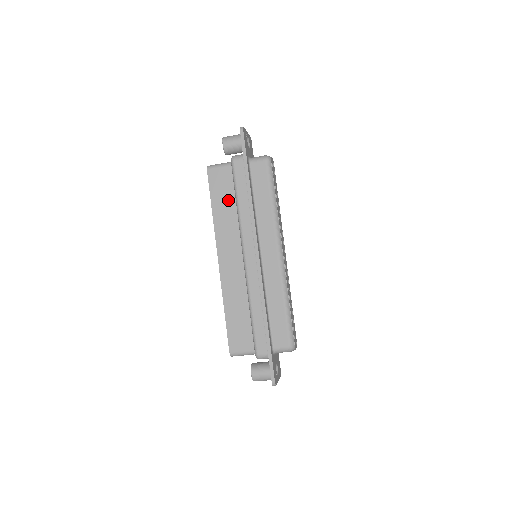
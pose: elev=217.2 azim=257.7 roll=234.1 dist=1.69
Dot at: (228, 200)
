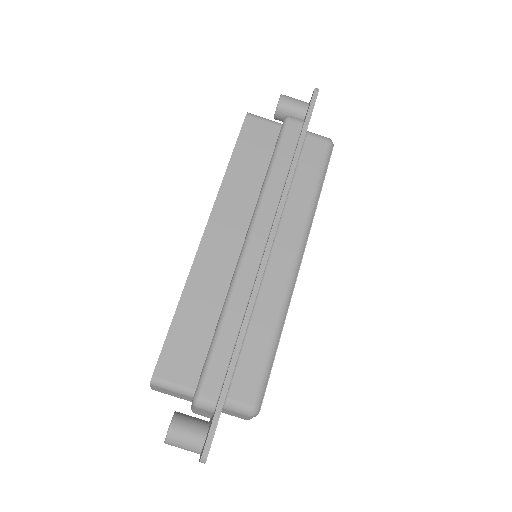
Dot at: (256, 163)
